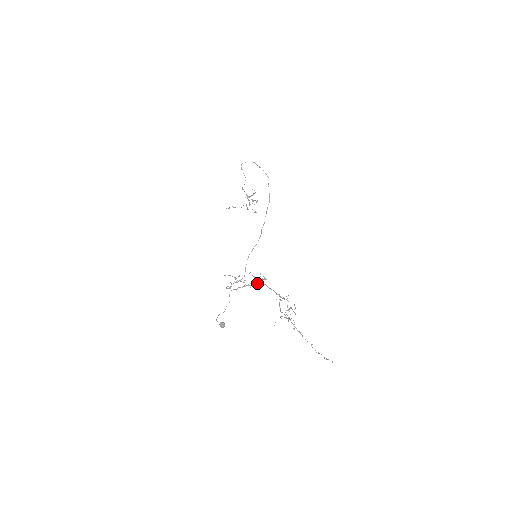
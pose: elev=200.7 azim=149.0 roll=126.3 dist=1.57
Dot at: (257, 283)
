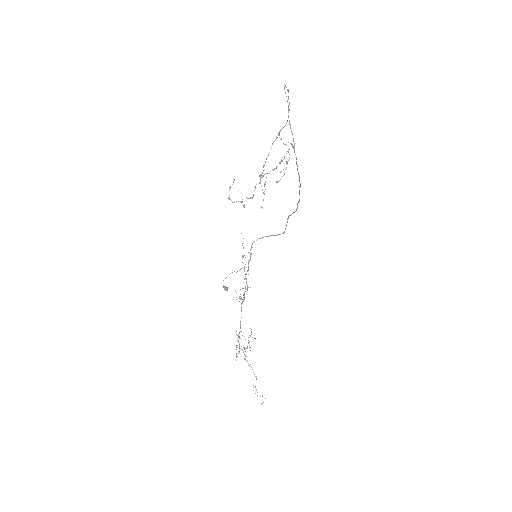
Dot at: occluded
